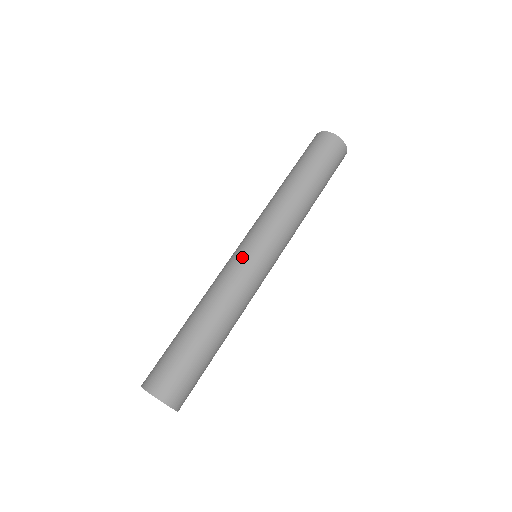
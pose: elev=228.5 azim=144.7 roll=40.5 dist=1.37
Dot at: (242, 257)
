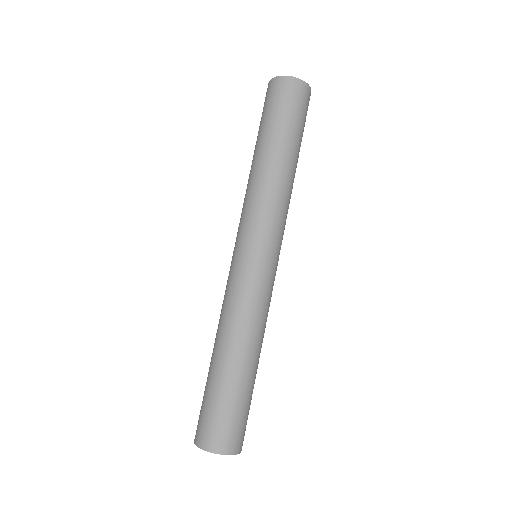
Dot at: (251, 270)
